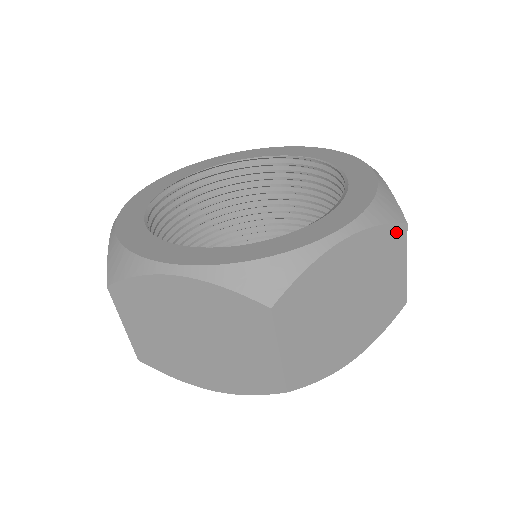
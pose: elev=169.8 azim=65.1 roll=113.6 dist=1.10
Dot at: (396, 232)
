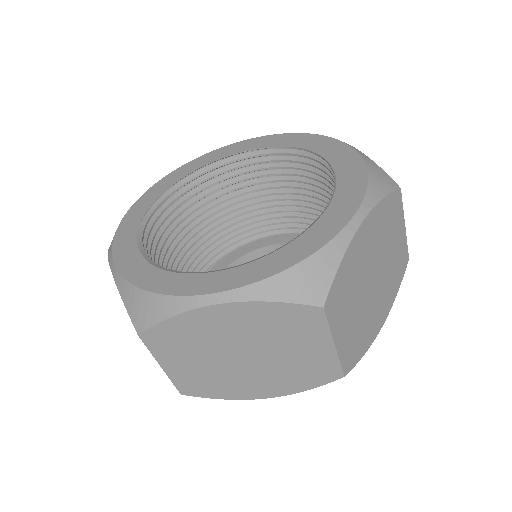
Dot at: (304, 312)
